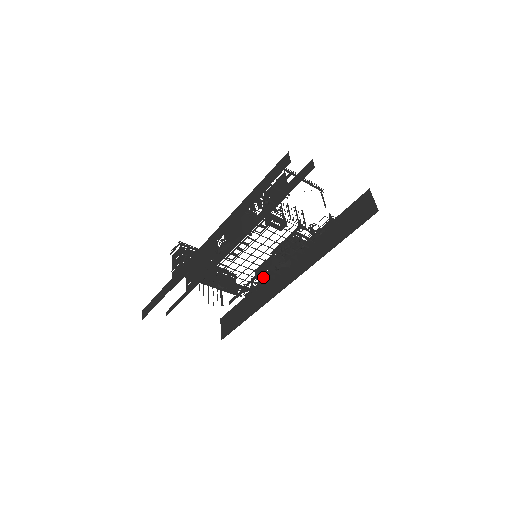
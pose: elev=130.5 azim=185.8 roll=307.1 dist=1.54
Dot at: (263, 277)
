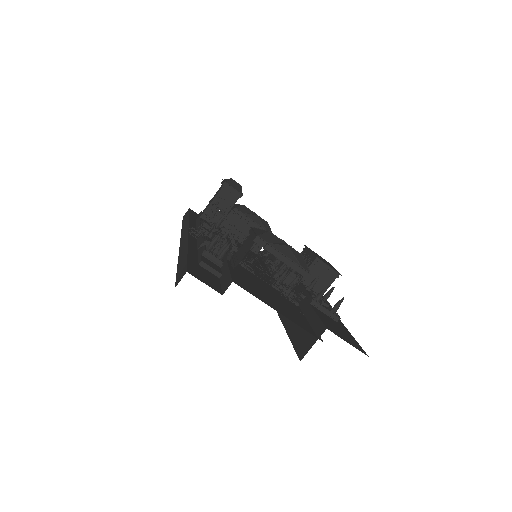
Dot at: occluded
